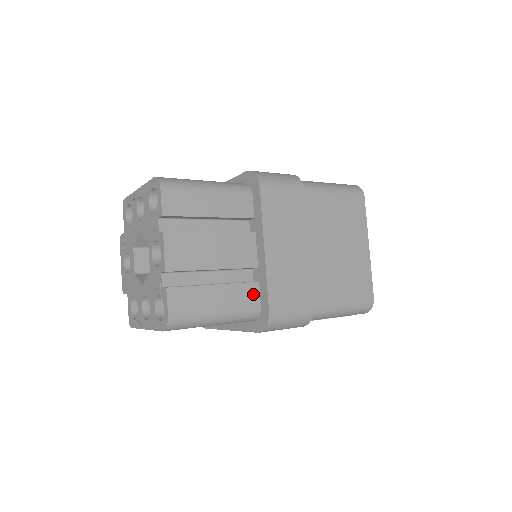
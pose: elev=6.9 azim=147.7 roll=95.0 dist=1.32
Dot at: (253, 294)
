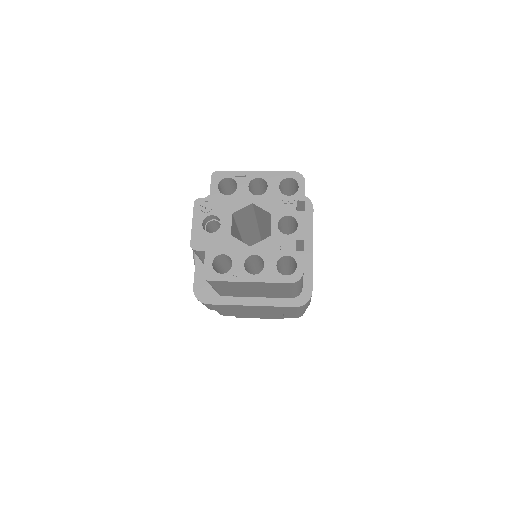
Dot at: (303, 278)
